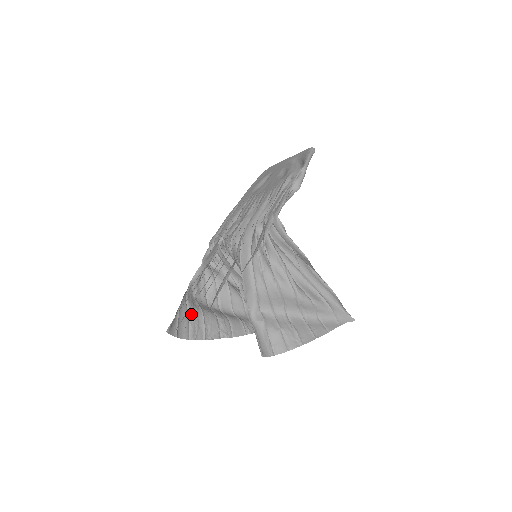
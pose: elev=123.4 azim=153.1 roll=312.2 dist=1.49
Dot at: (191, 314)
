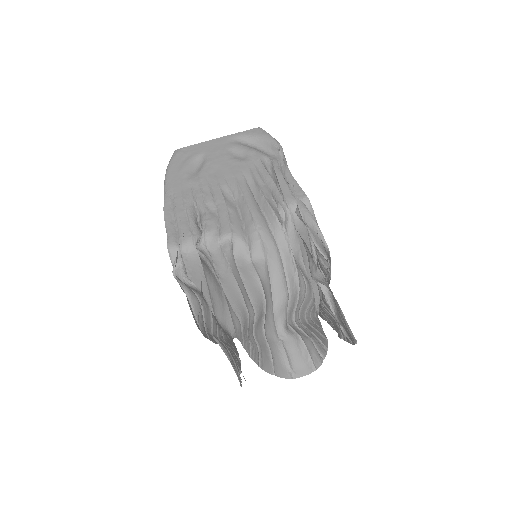
Dot at: (225, 350)
